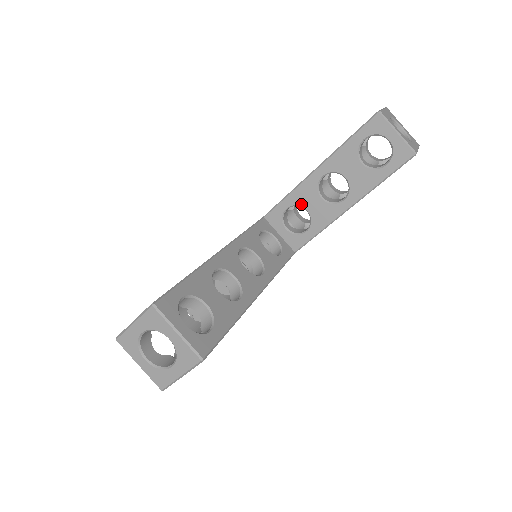
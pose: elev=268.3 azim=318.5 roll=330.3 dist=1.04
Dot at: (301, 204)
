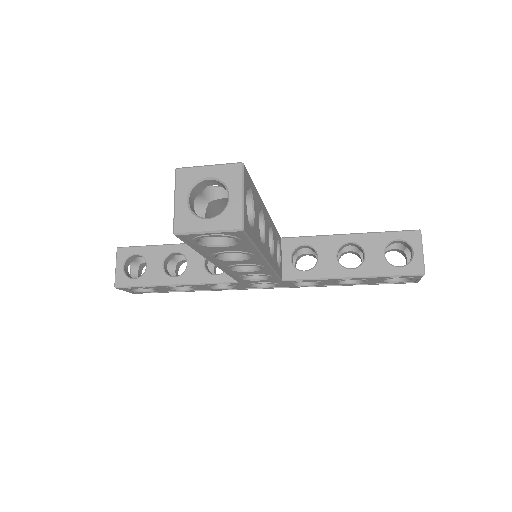
Dot at: (318, 249)
